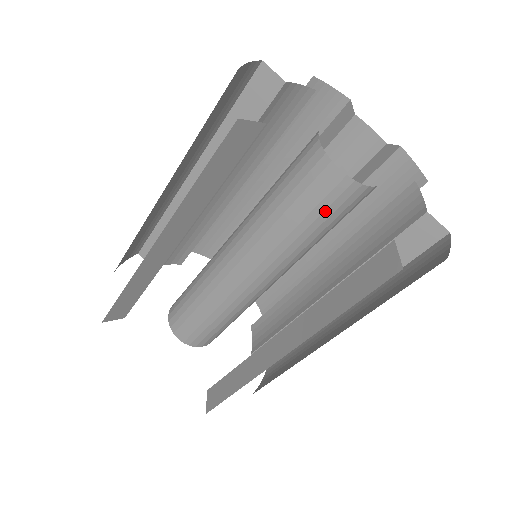
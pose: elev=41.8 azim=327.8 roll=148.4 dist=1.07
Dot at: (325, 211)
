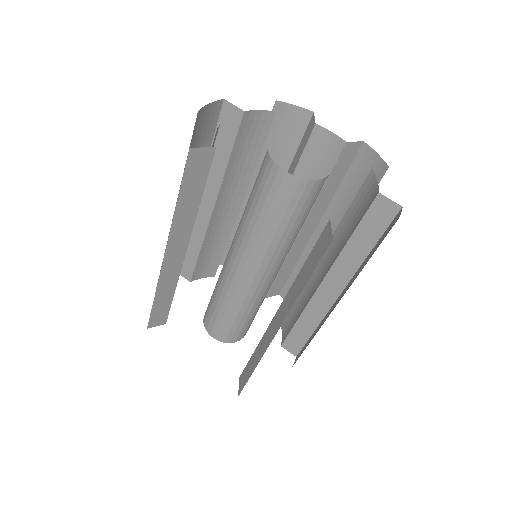
Dot at: (312, 205)
